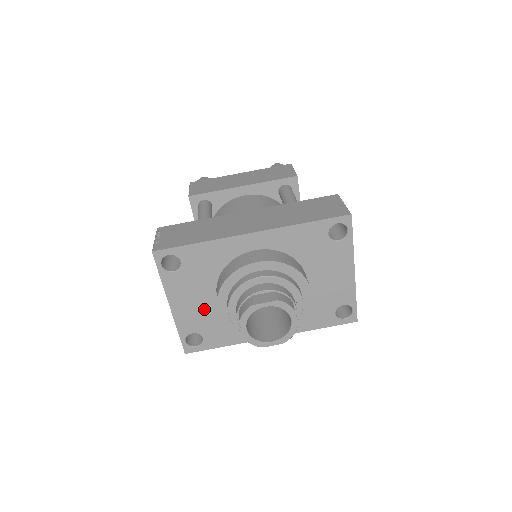
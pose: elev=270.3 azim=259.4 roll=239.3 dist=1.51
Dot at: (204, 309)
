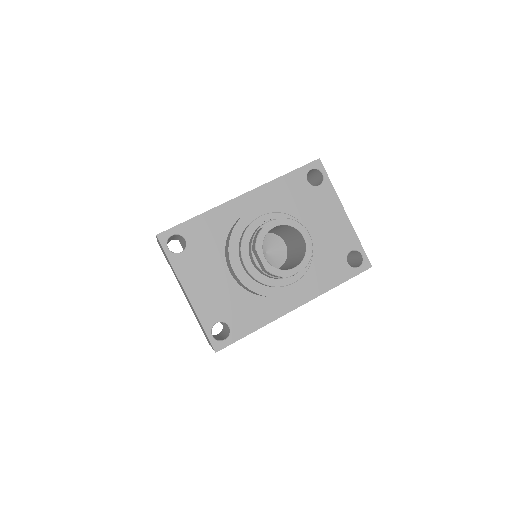
Dot at: (221, 289)
